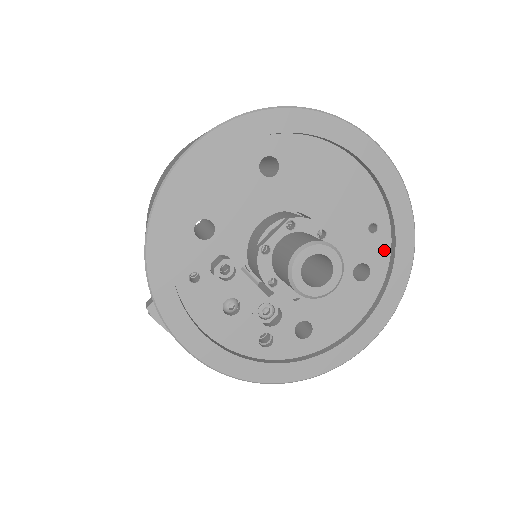
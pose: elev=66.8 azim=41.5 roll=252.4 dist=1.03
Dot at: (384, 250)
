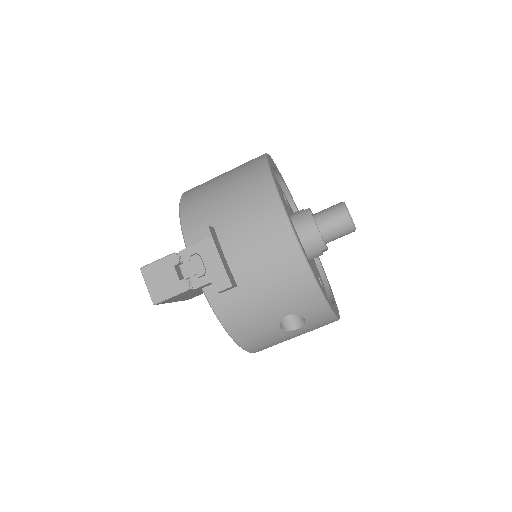
Dot at: (322, 281)
